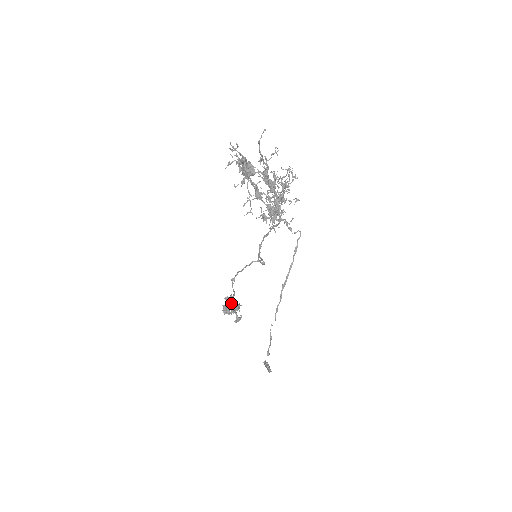
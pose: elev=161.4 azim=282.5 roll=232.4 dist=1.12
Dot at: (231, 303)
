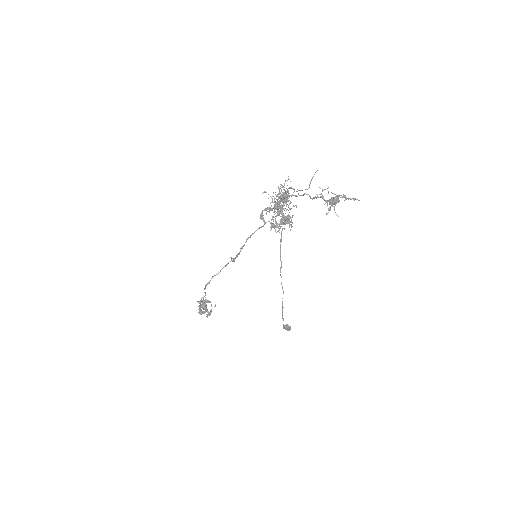
Dot at: (205, 304)
